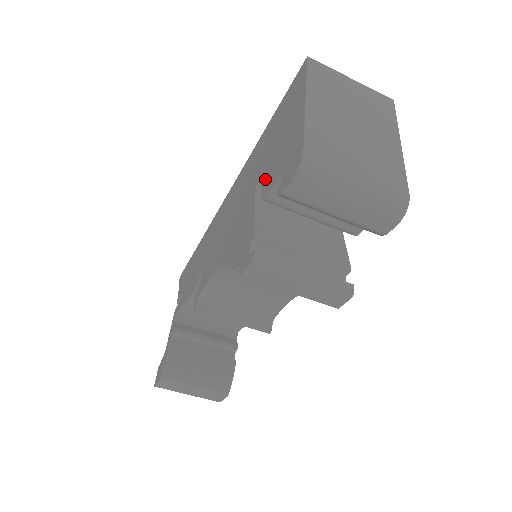
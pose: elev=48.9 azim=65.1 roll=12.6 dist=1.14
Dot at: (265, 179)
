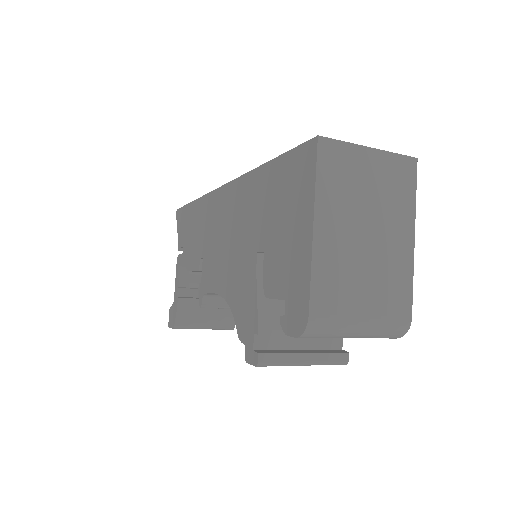
Dot at: (267, 267)
